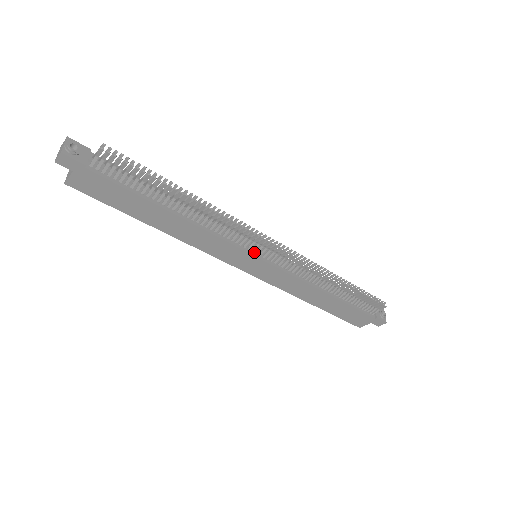
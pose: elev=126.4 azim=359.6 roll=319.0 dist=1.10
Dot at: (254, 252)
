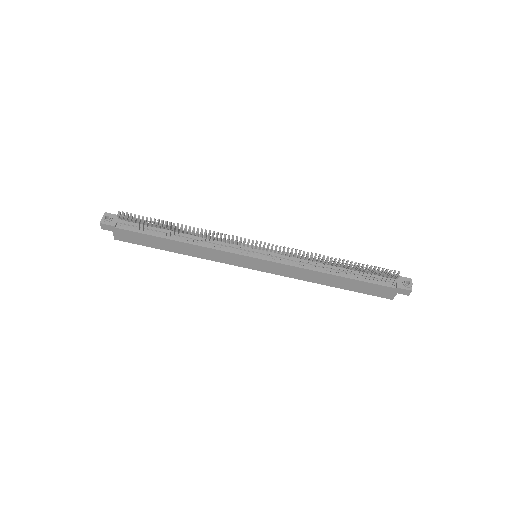
Dot at: (248, 254)
